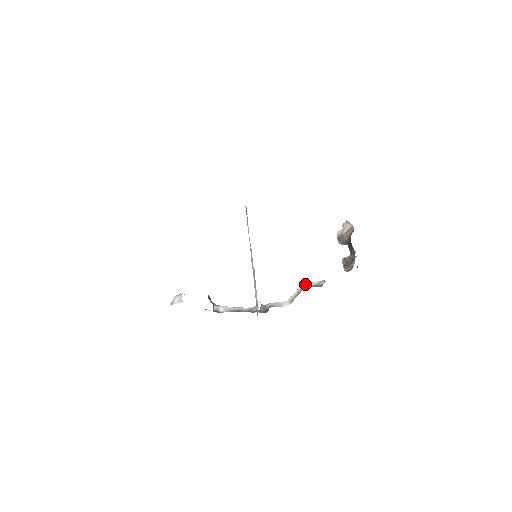
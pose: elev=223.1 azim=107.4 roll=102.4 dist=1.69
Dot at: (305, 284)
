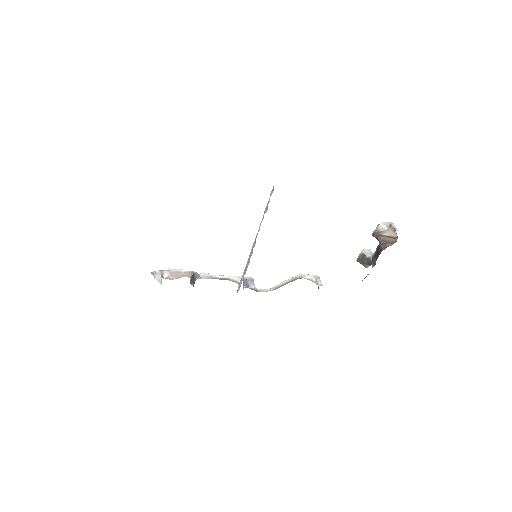
Dot at: (299, 277)
